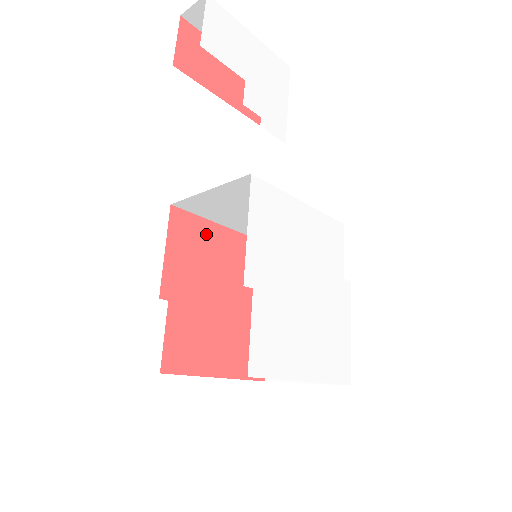
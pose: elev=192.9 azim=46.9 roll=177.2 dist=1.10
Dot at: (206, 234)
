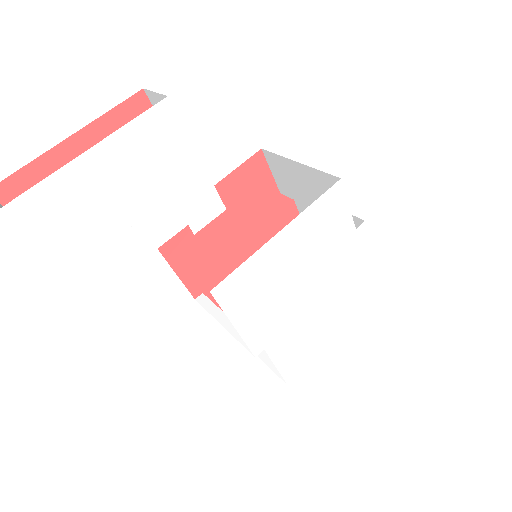
Dot at: occluded
